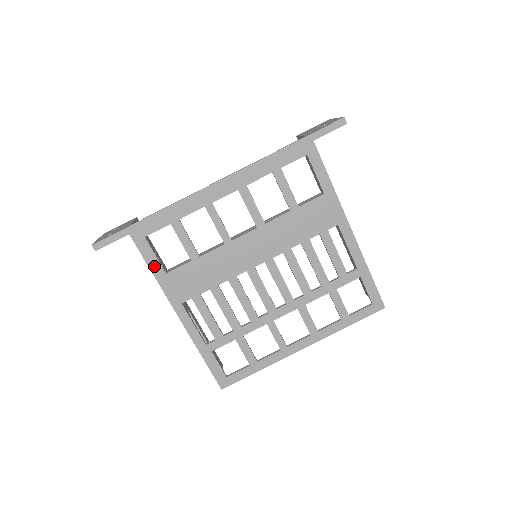
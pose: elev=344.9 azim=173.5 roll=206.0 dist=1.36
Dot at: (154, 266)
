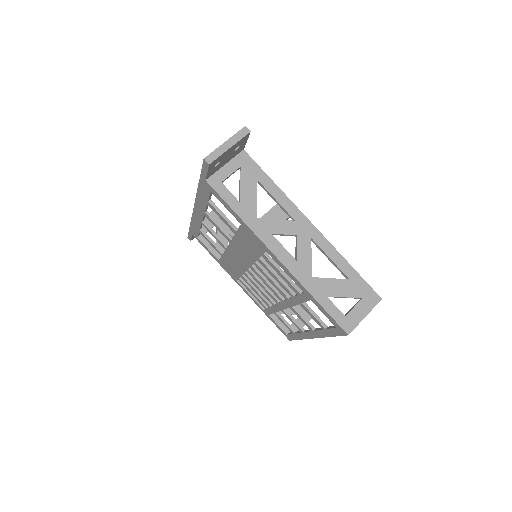
Dot at: (212, 255)
